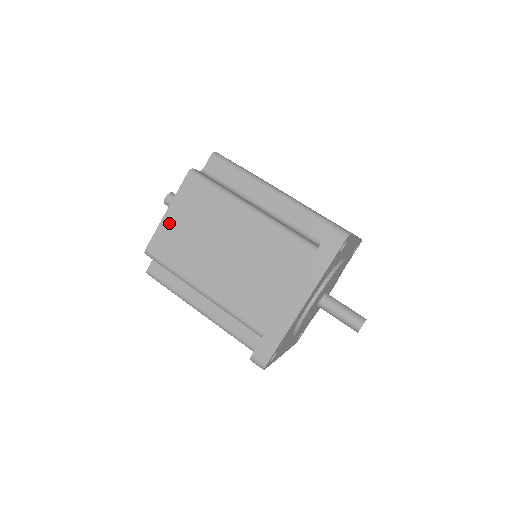
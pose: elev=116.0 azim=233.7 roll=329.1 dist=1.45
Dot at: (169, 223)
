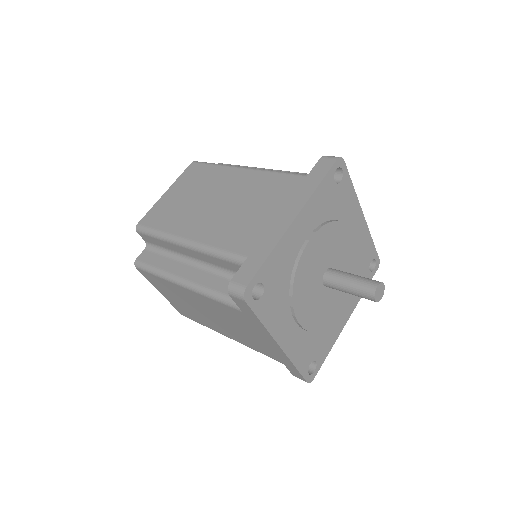
Dot at: (166, 199)
